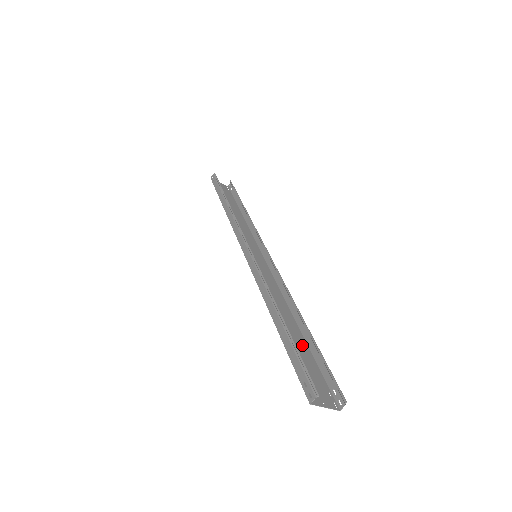
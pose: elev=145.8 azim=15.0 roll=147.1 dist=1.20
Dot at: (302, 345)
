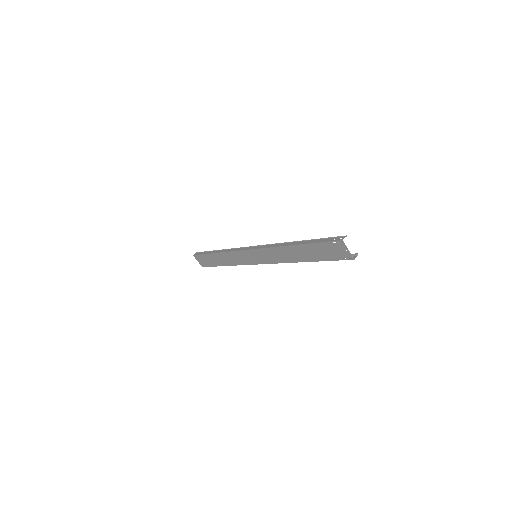
Dot at: (314, 257)
